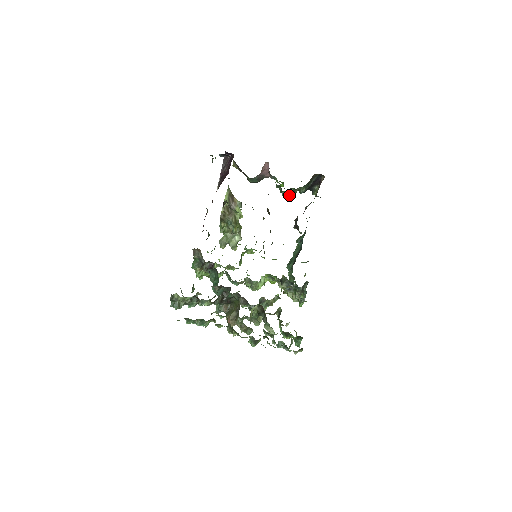
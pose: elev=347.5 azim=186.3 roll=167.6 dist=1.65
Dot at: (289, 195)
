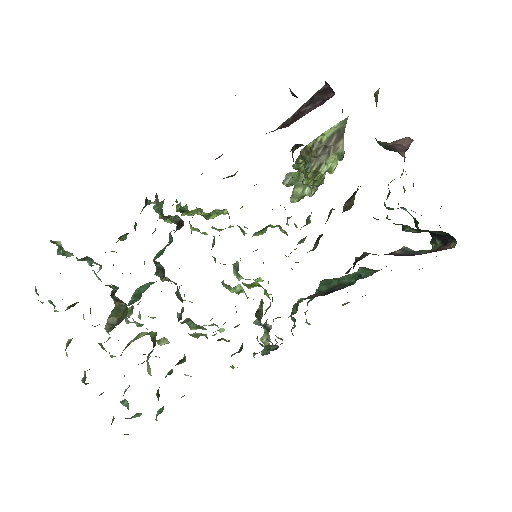
Dot at: (387, 216)
